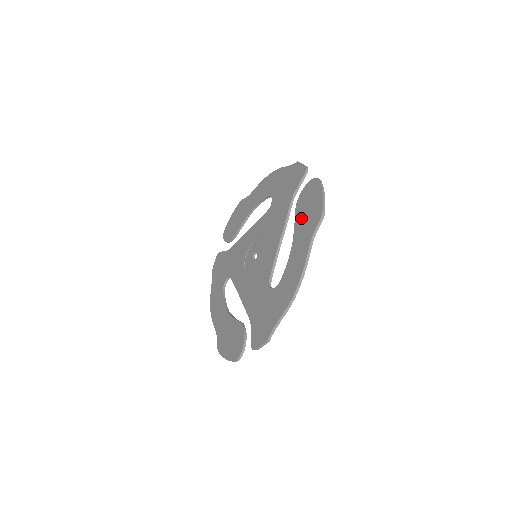
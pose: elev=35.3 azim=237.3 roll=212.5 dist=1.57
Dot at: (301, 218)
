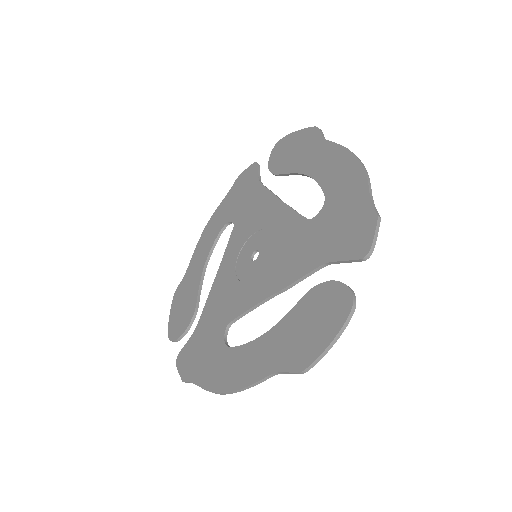
Dot at: (297, 320)
